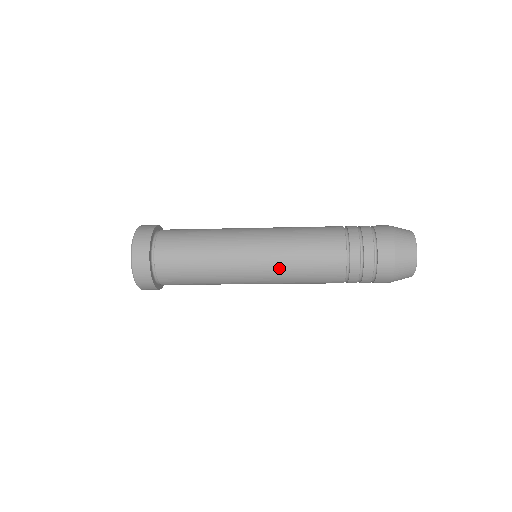
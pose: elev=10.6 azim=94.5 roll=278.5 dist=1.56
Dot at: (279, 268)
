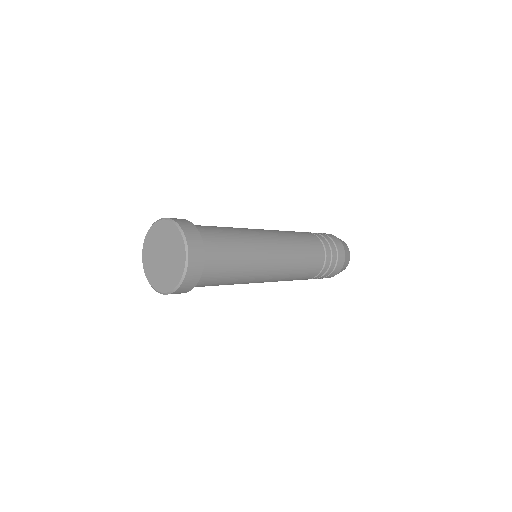
Dot at: (290, 265)
